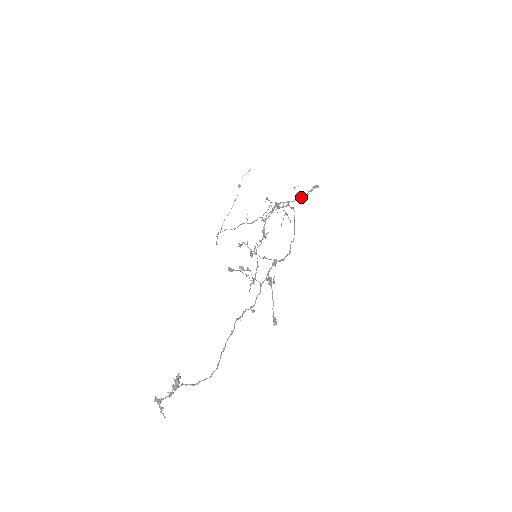
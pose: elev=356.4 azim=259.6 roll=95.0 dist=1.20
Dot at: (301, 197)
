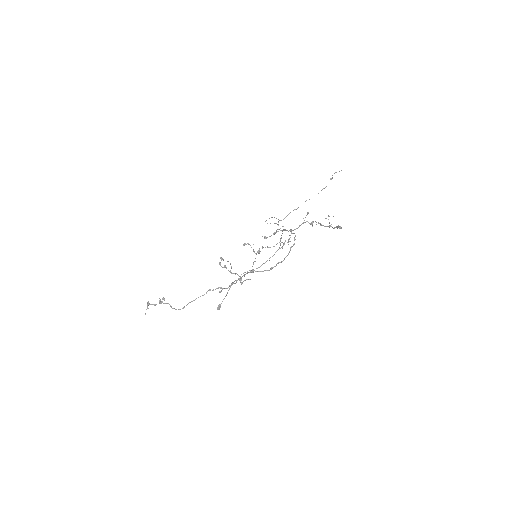
Dot at: occluded
